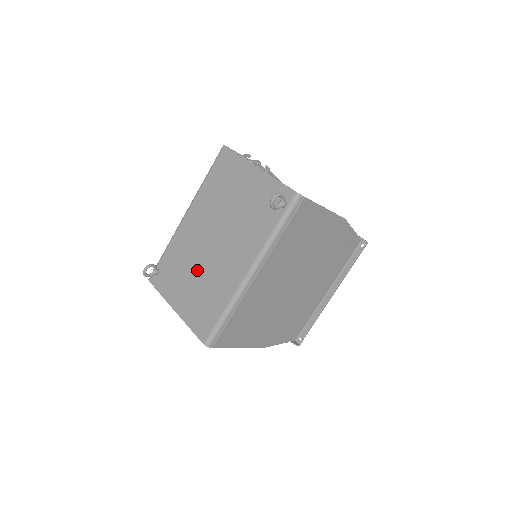
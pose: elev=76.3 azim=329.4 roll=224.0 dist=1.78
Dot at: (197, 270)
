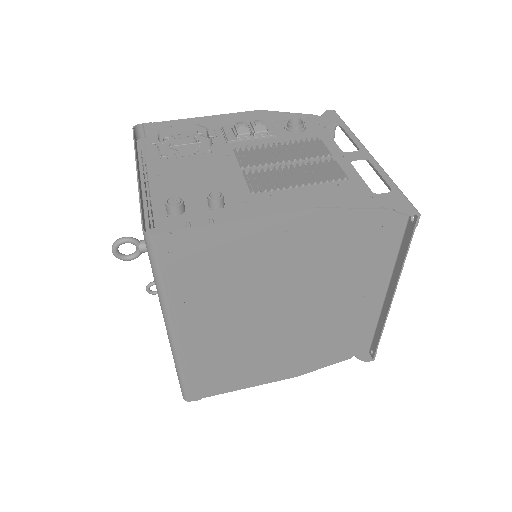
Dot at: occluded
